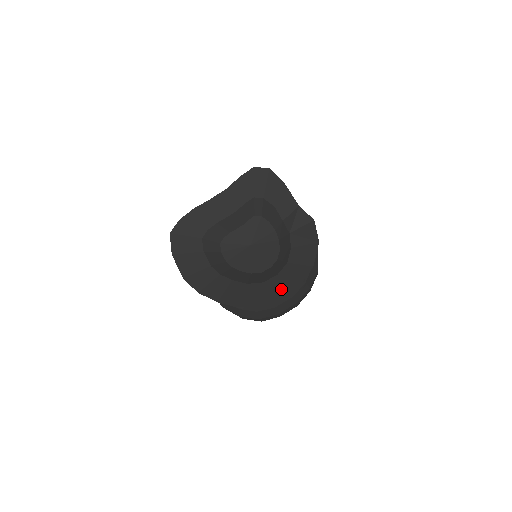
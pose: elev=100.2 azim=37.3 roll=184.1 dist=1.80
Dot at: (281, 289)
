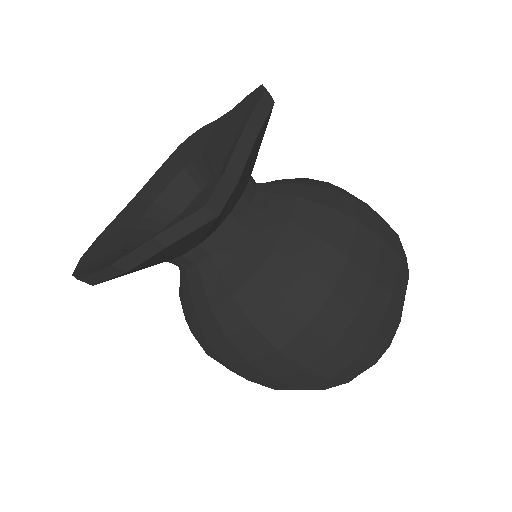
Dot at: (95, 266)
